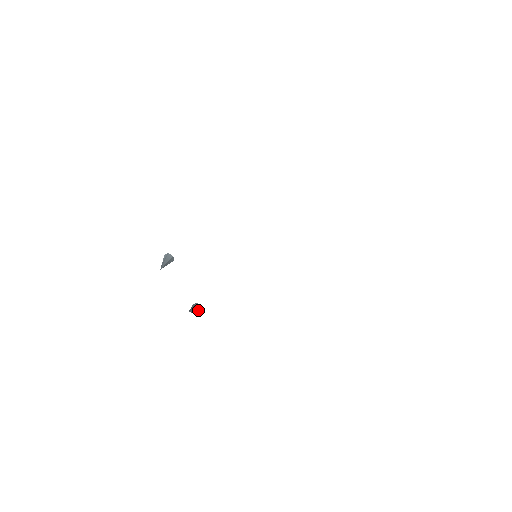
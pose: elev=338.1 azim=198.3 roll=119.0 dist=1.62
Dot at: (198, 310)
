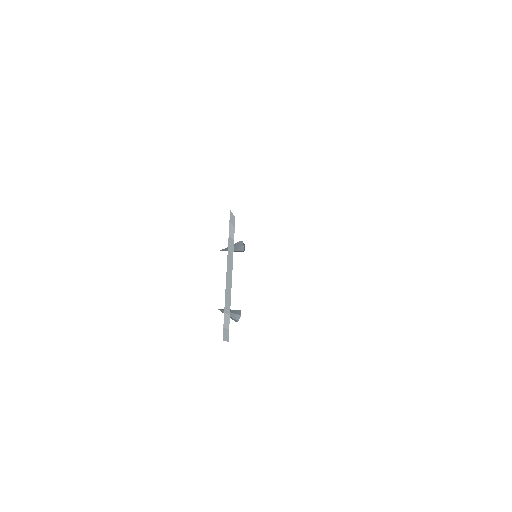
Dot at: (234, 317)
